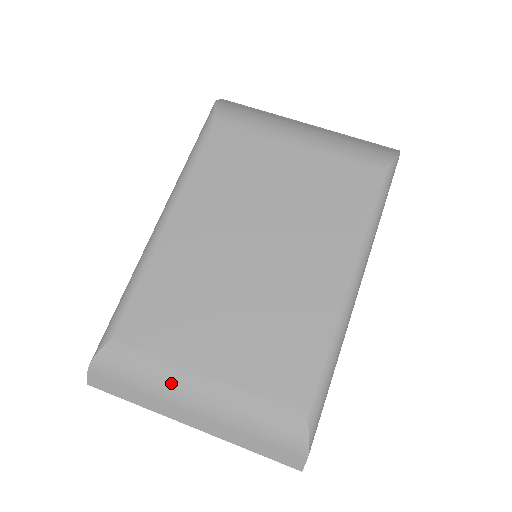
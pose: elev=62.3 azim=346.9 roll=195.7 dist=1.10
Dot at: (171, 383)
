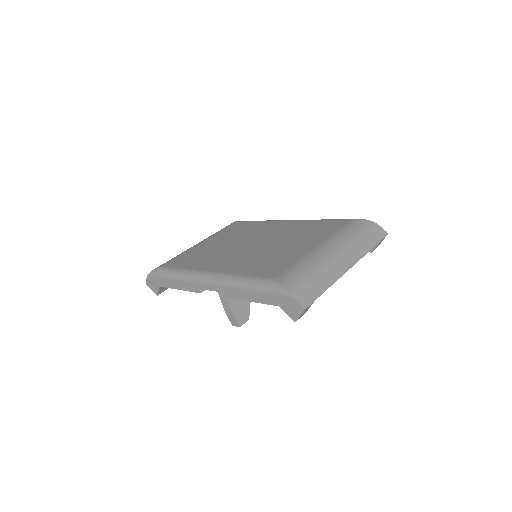
Dot at: (317, 258)
